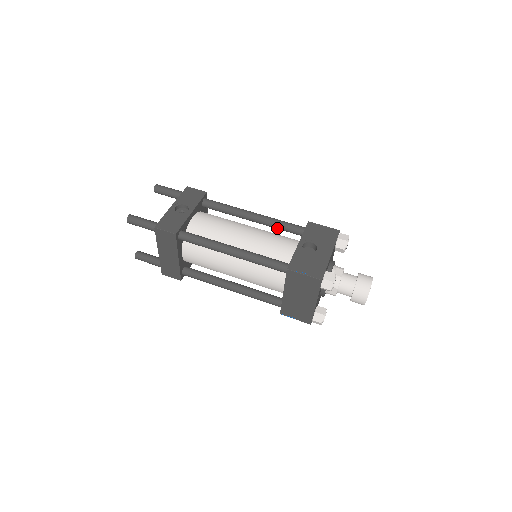
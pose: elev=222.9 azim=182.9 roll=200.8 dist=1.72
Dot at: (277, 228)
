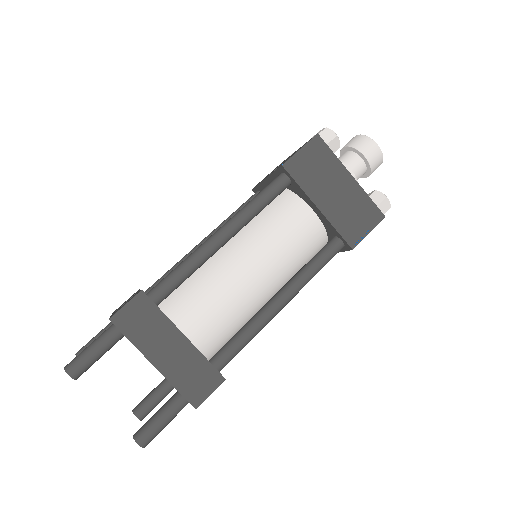
Dot at: occluded
